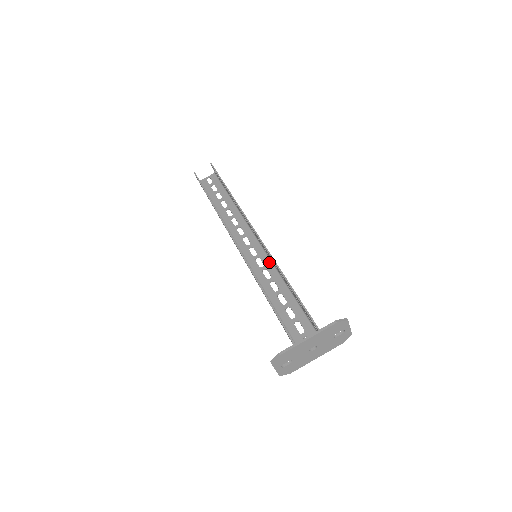
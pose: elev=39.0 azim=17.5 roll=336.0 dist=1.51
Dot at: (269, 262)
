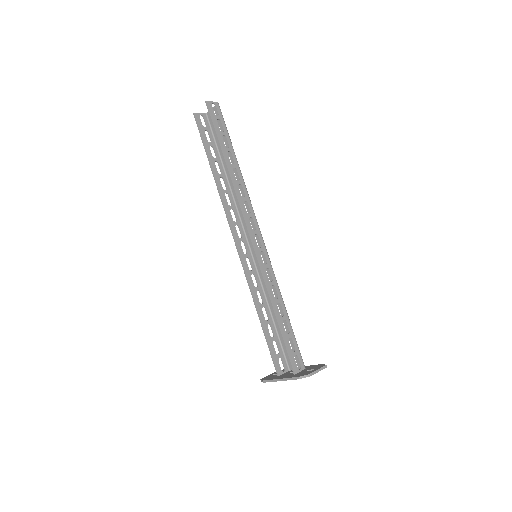
Dot at: (268, 264)
